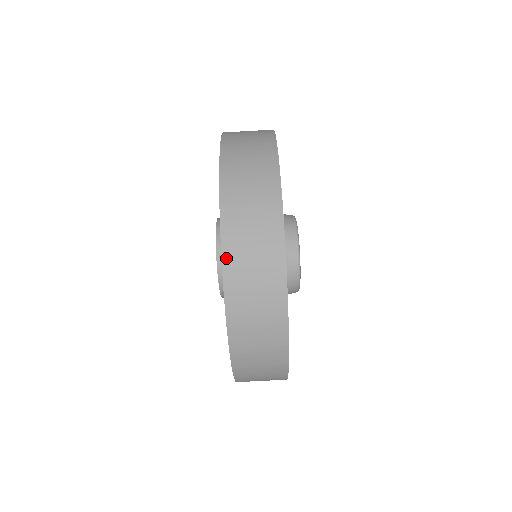
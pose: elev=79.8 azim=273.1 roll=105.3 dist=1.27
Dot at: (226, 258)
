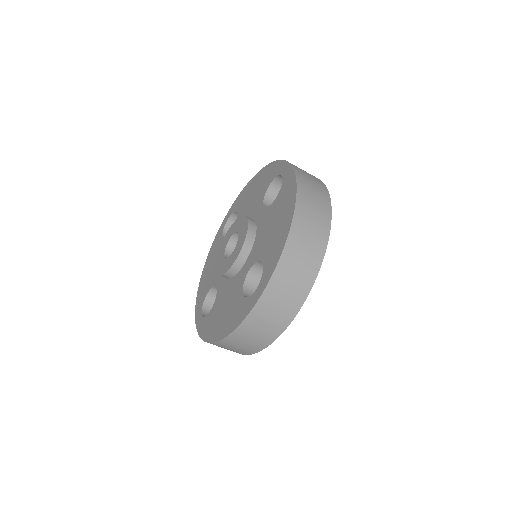
Dot at: (257, 307)
